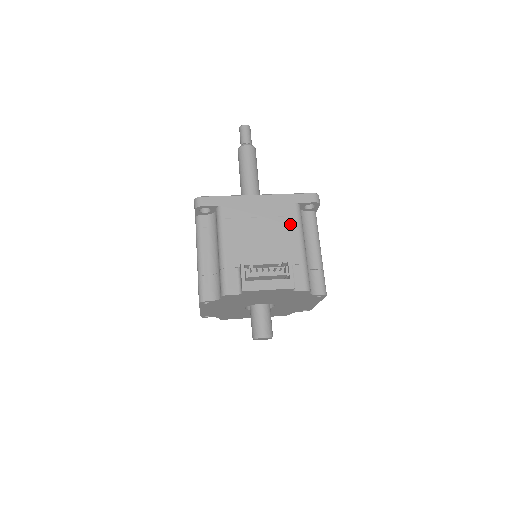
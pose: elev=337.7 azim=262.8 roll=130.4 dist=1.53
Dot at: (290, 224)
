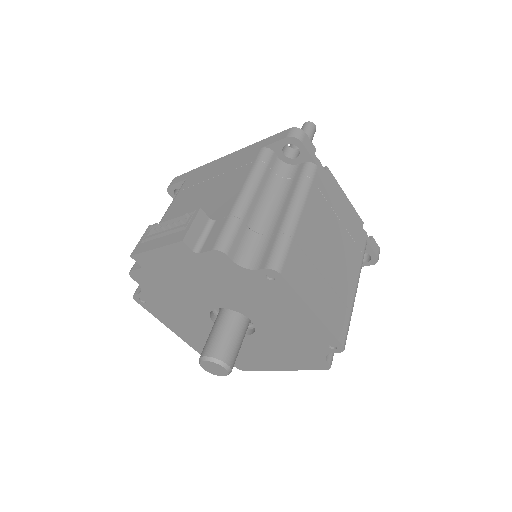
Dot at: (242, 173)
